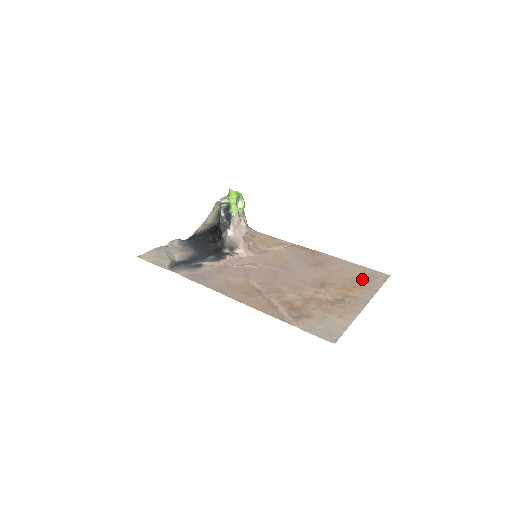
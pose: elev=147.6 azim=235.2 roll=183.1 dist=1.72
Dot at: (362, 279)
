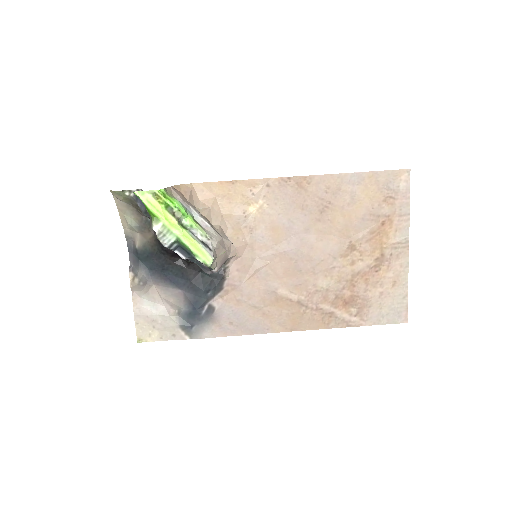
Dot at: (384, 202)
